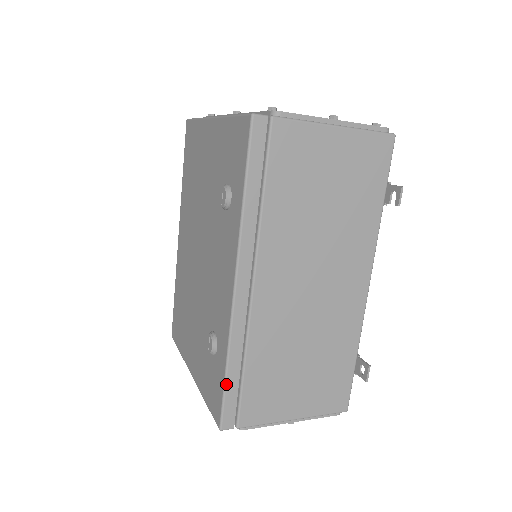
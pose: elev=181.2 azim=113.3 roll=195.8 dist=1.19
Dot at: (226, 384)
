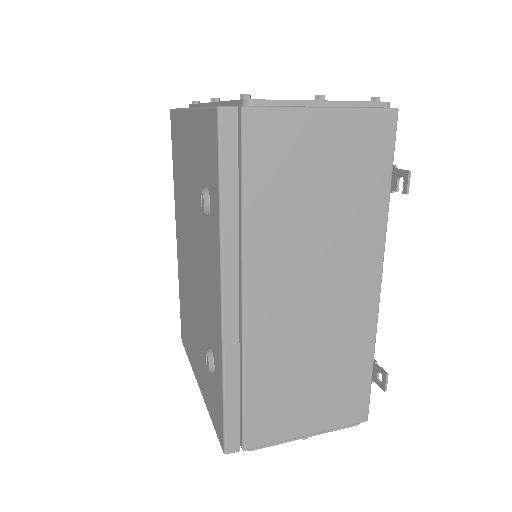
Dot at: (225, 407)
